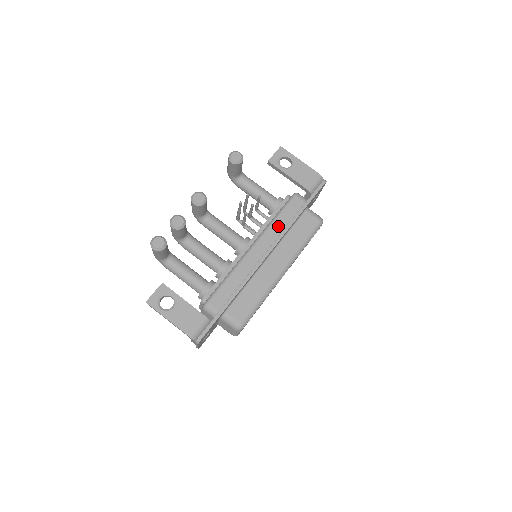
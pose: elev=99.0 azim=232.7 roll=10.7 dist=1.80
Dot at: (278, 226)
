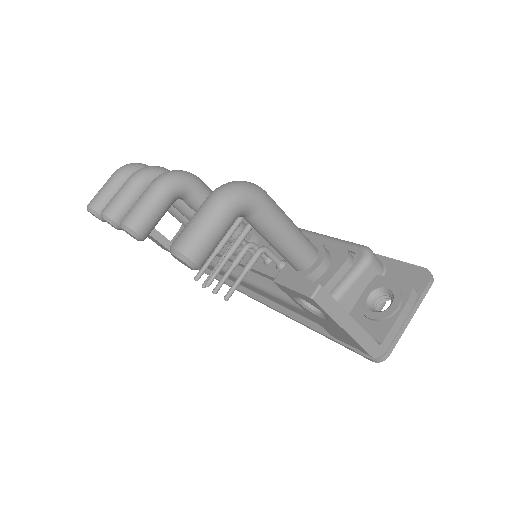
Dot at: (271, 298)
